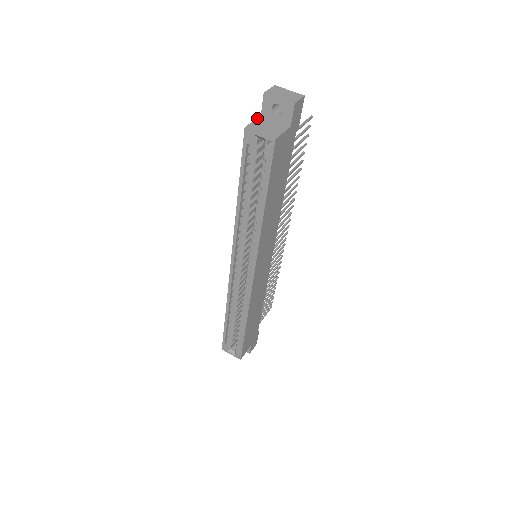
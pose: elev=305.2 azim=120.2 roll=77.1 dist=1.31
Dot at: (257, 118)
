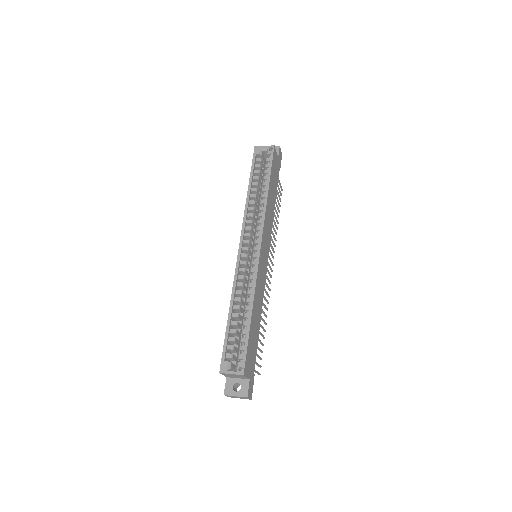
Dot at: occluded
